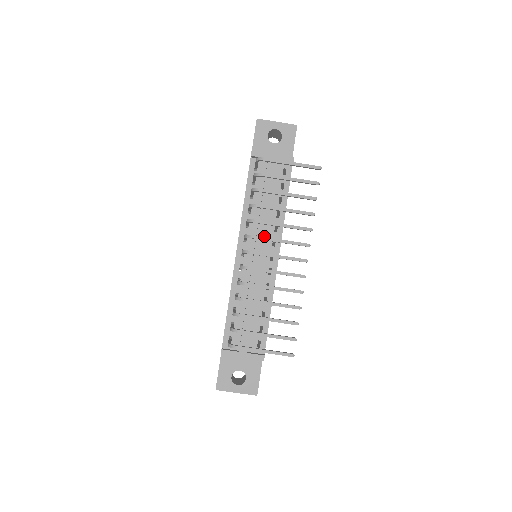
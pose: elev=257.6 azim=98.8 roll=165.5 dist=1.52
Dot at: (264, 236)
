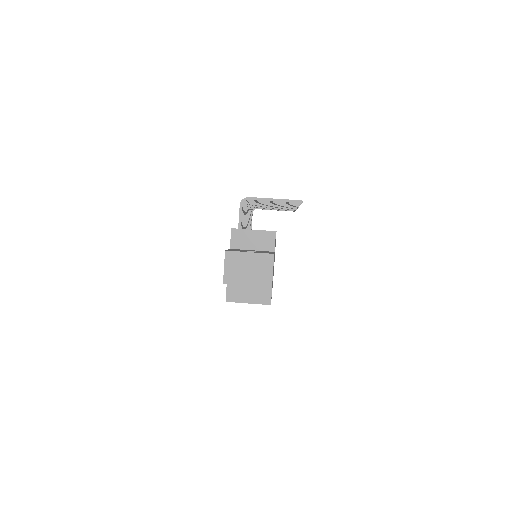
Dot at: occluded
